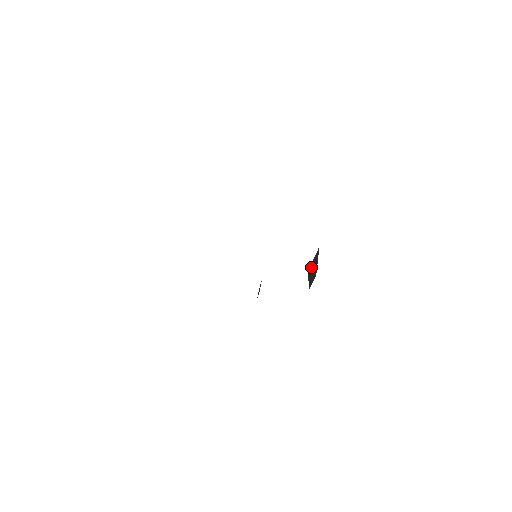
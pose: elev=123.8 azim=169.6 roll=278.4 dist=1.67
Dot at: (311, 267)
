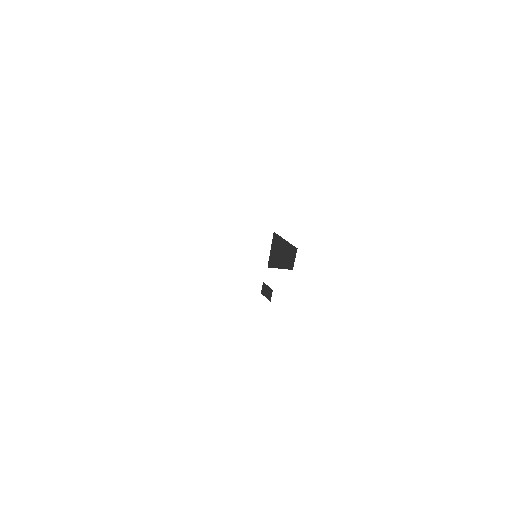
Dot at: (274, 257)
